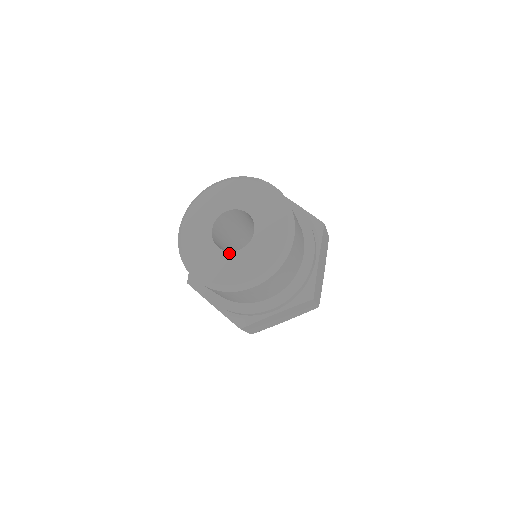
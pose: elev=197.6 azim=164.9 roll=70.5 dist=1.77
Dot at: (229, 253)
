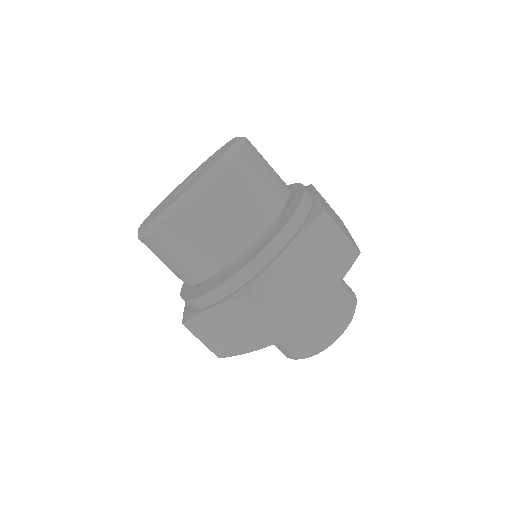
Dot at: (184, 188)
